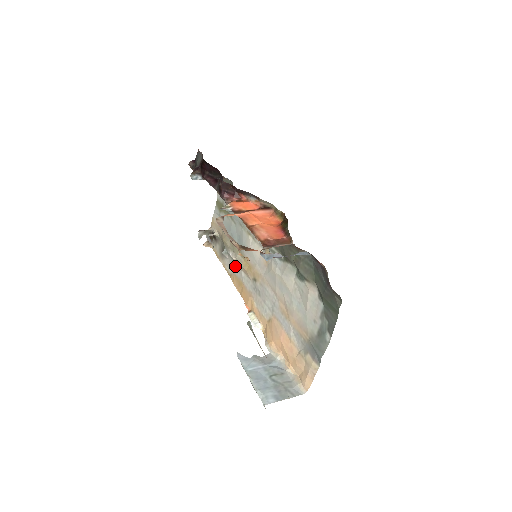
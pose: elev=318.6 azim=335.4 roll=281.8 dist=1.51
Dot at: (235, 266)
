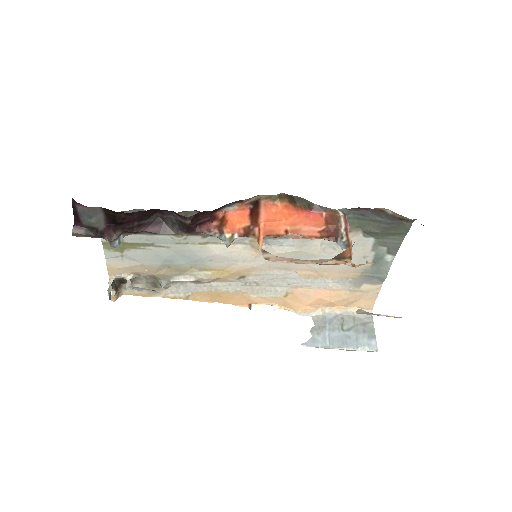
Dot at: (193, 285)
